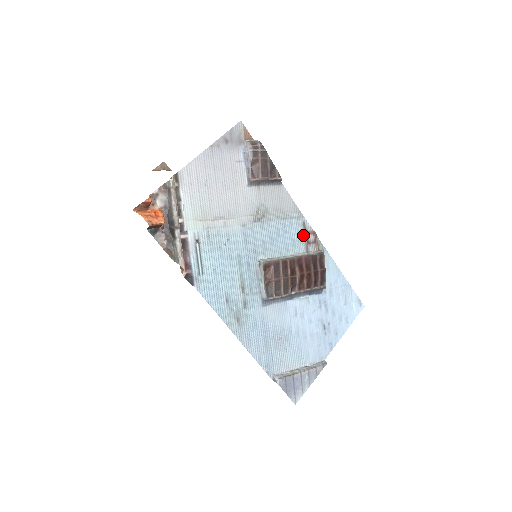
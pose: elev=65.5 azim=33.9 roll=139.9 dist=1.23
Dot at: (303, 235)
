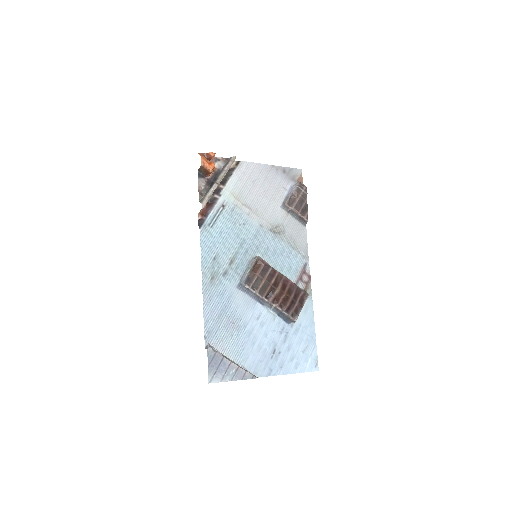
Dot at: (300, 271)
